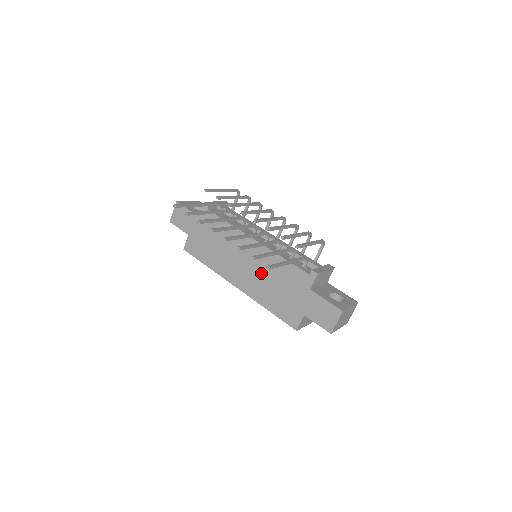
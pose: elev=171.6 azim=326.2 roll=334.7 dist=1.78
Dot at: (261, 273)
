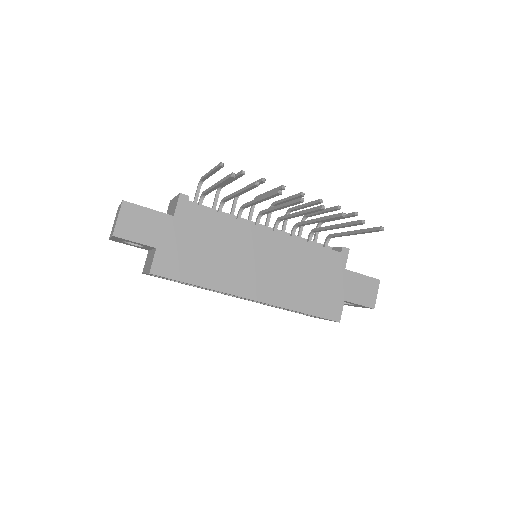
Dot at: (285, 269)
